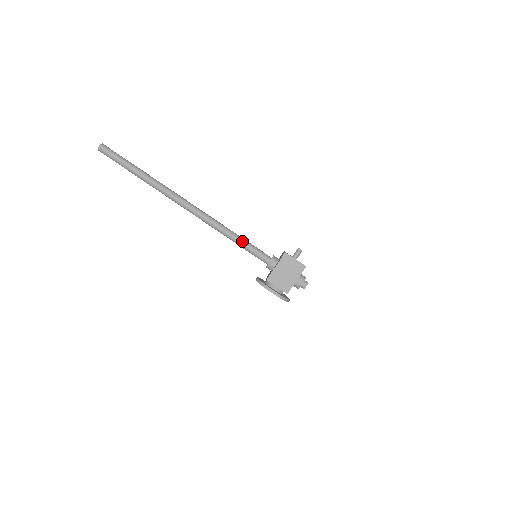
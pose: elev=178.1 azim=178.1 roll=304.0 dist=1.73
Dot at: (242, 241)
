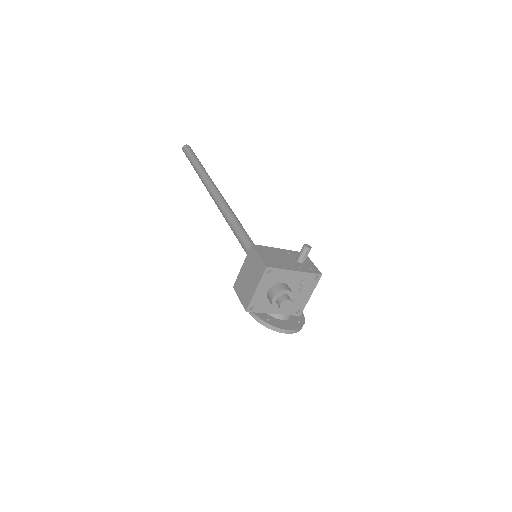
Dot at: (238, 233)
